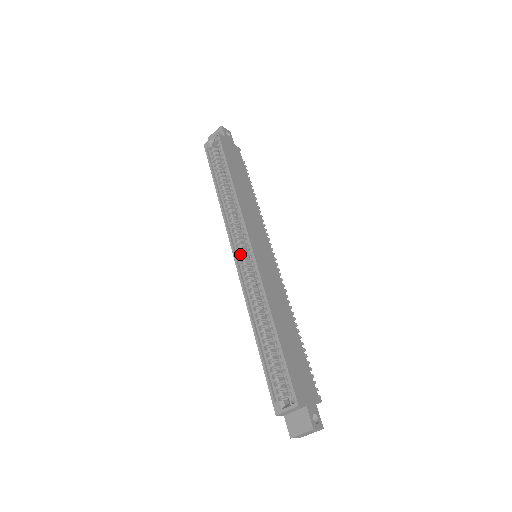
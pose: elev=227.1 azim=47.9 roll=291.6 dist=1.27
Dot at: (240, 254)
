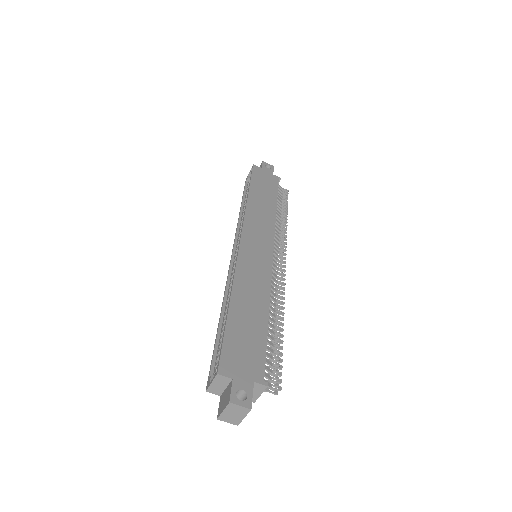
Dot at: (236, 253)
